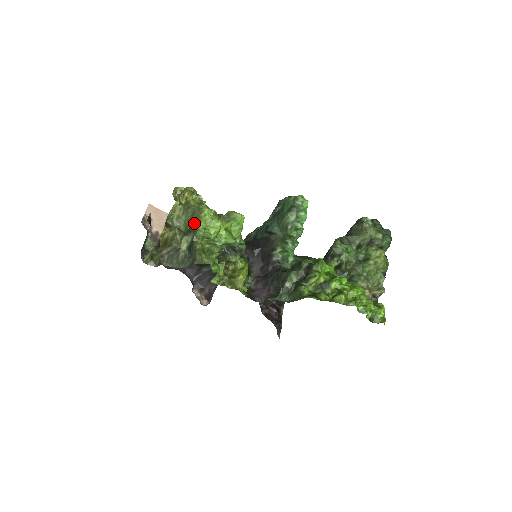
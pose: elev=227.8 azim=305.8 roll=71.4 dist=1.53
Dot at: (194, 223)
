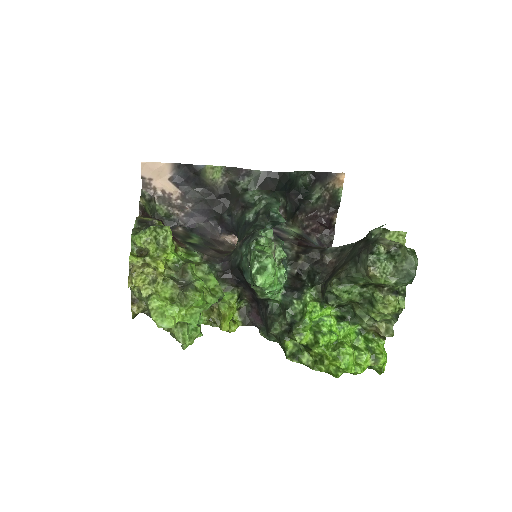
Dot at: occluded
